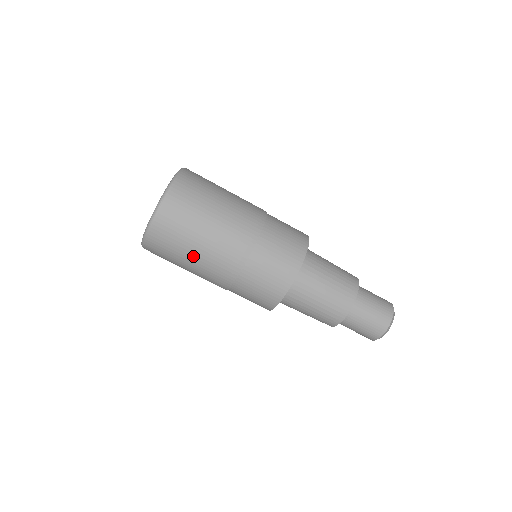
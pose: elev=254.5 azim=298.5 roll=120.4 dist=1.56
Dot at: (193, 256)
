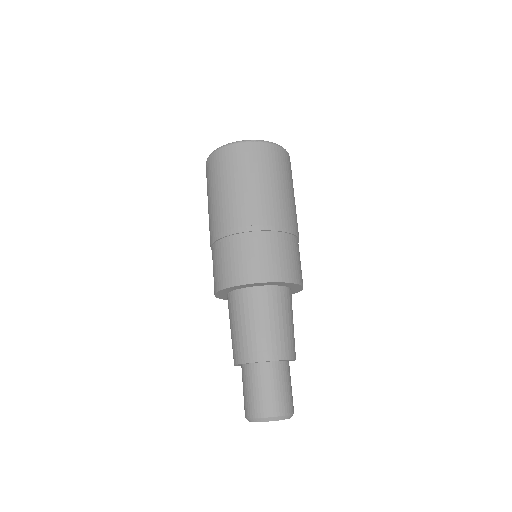
Dot at: (229, 189)
